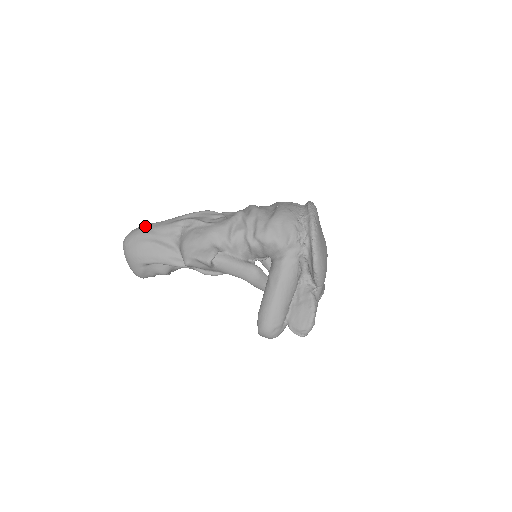
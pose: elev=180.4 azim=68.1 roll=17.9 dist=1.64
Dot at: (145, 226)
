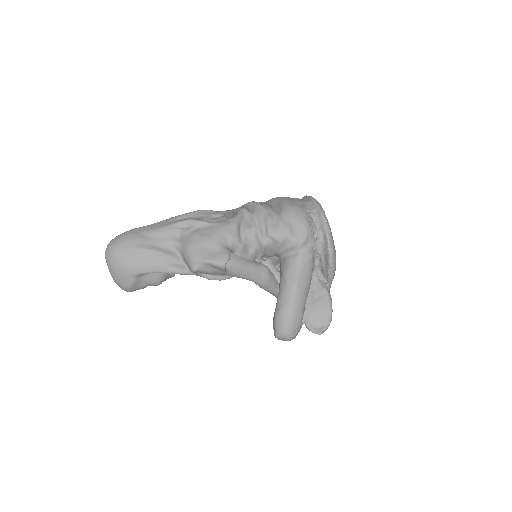
Dot at: (133, 231)
